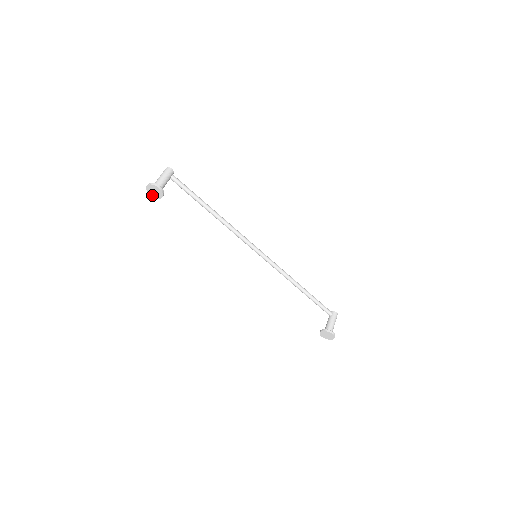
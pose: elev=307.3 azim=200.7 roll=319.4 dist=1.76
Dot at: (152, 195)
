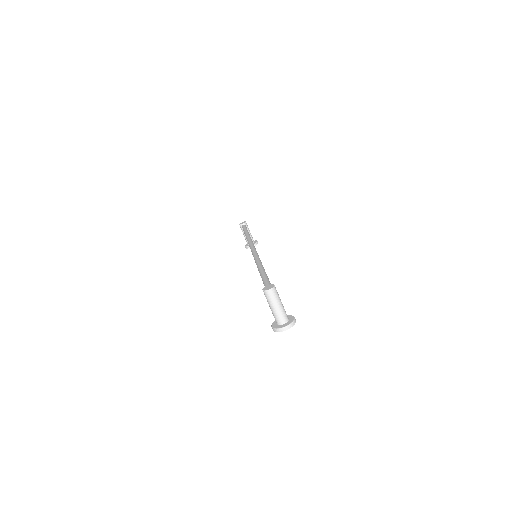
Dot at: occluded
